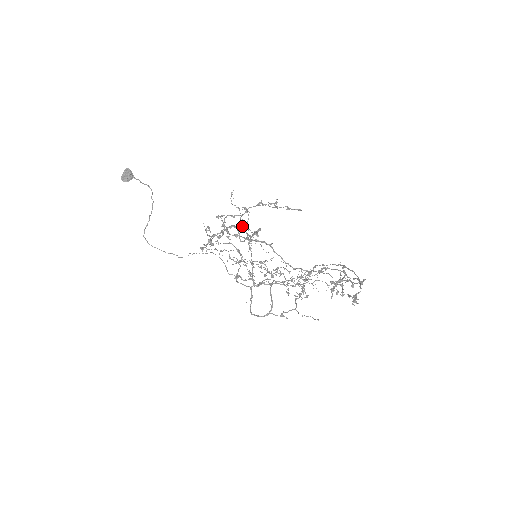
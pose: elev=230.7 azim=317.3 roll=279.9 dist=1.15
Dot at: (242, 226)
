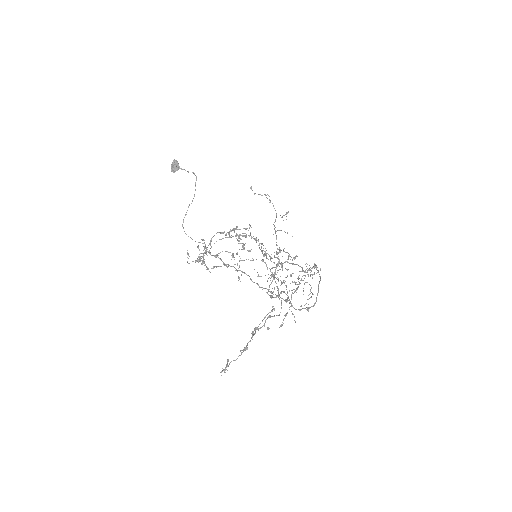
Dot at: (201, 263)
